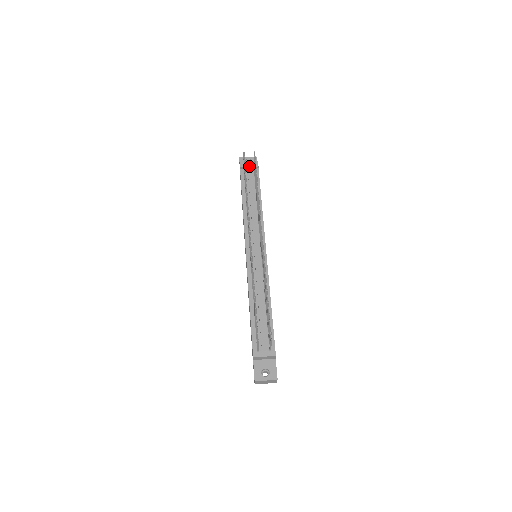
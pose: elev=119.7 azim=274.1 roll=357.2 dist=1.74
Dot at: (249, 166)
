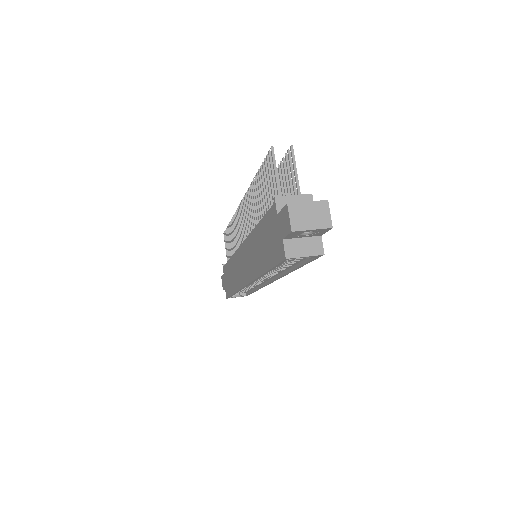
Dot at: occluded
